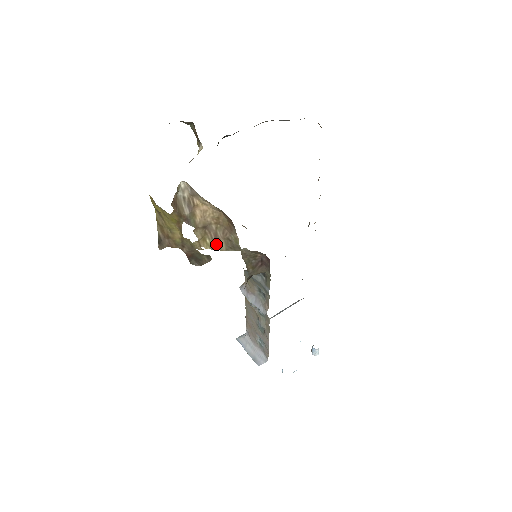
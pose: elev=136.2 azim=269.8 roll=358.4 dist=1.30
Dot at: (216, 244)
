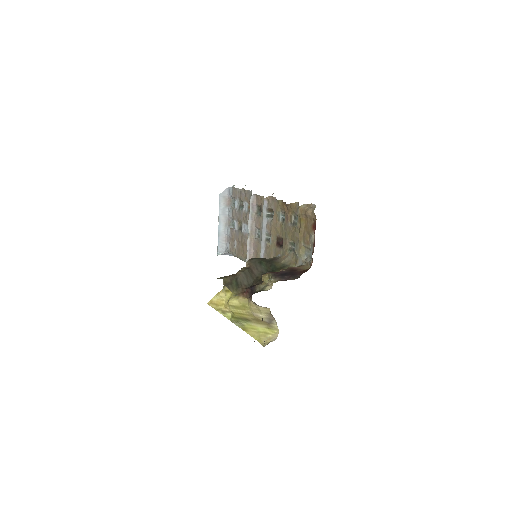
Dot at: occluded
